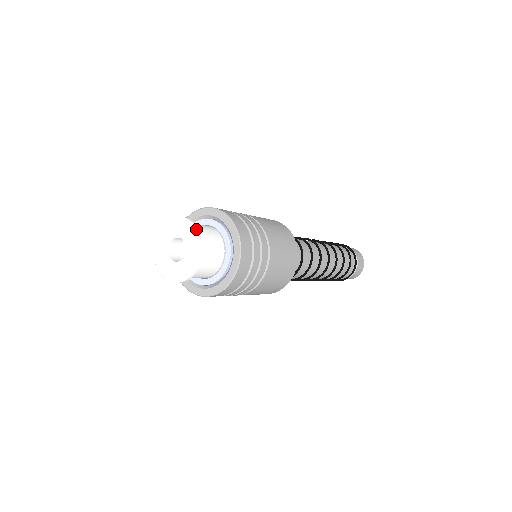
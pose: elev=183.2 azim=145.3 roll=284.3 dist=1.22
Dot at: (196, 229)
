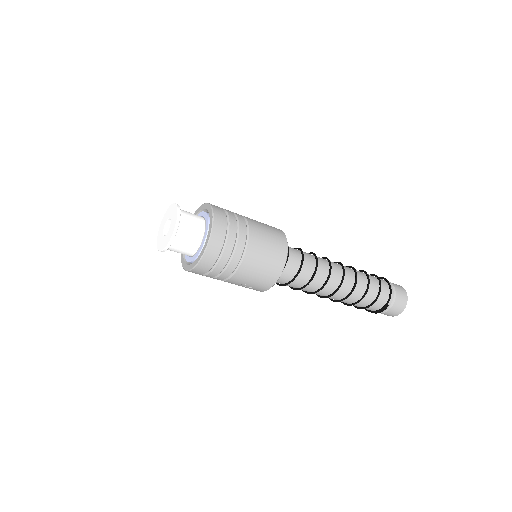
Dot at: (174, 203)
